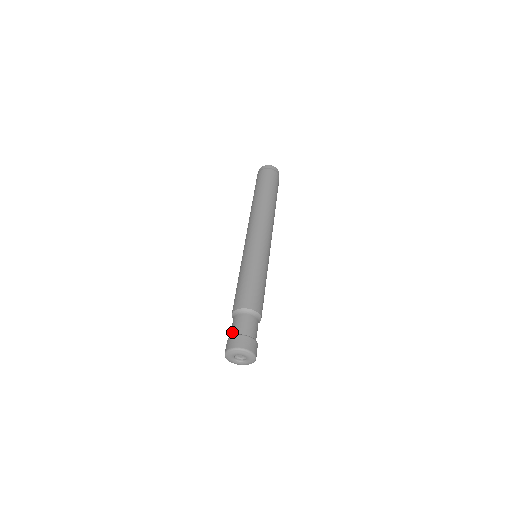
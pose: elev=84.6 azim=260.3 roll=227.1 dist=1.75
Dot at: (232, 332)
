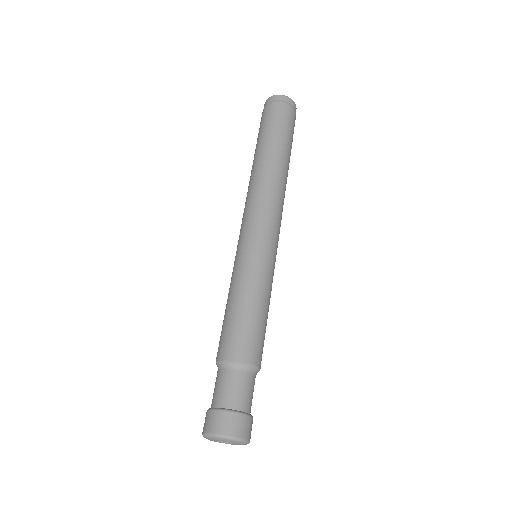
Dot at: (214, 399)
